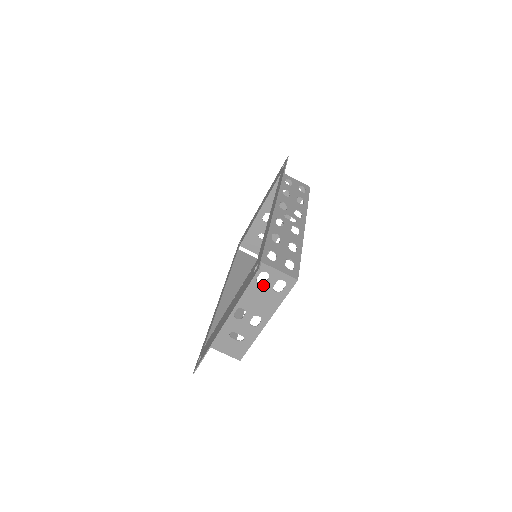
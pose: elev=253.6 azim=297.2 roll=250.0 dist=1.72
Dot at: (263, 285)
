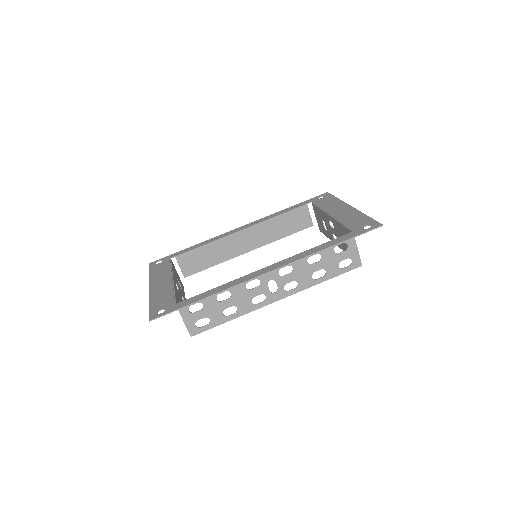
Dot at: occluded
